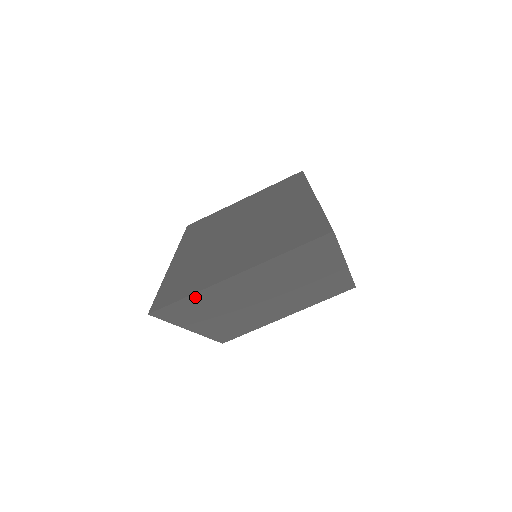
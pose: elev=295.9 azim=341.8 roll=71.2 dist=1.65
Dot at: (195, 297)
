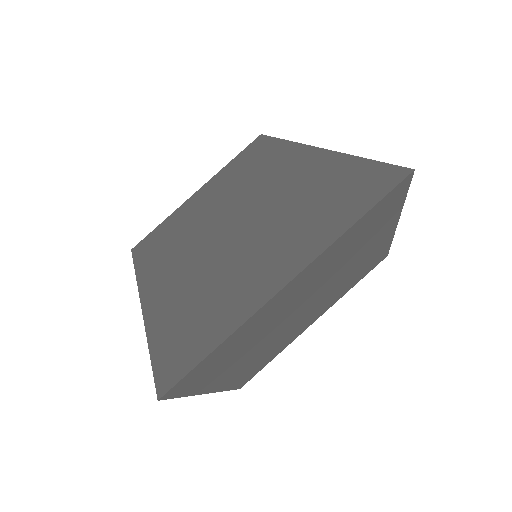
Dot at: (226, 344)
